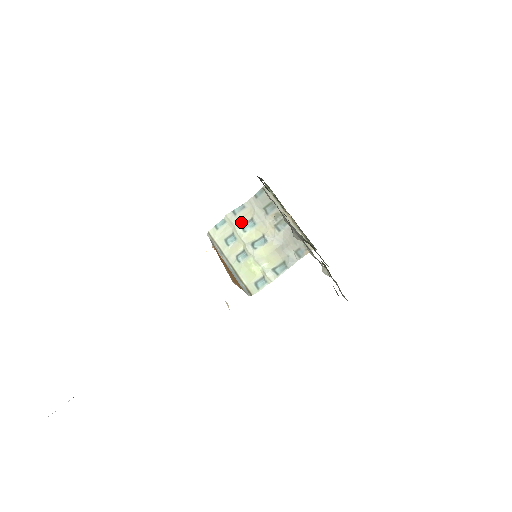
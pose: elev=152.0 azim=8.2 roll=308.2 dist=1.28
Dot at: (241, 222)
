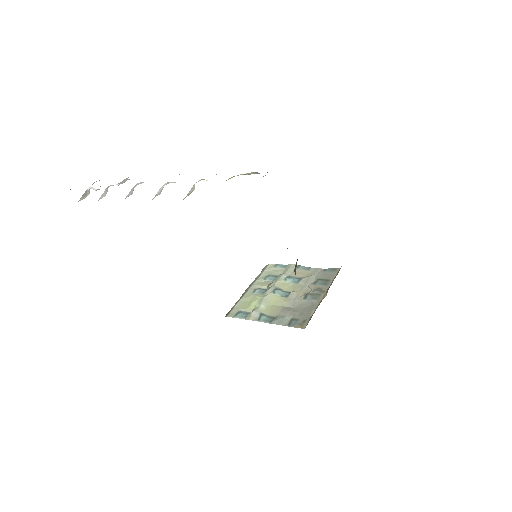
Dot at: (293, 274)
